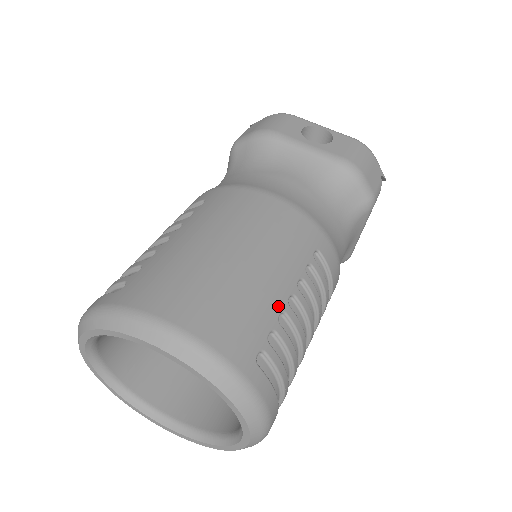
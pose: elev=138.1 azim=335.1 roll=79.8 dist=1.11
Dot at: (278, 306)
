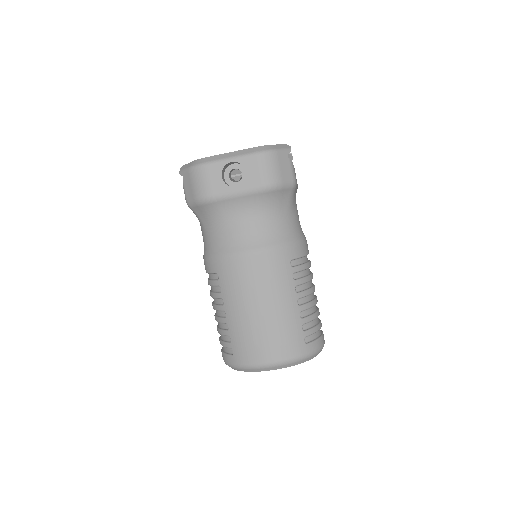
Dot at: (297, 314)
